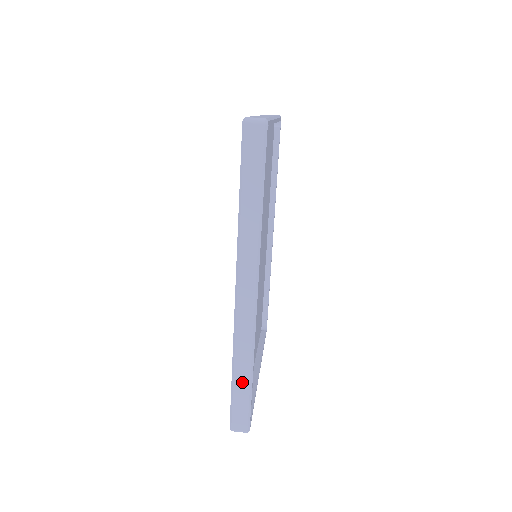
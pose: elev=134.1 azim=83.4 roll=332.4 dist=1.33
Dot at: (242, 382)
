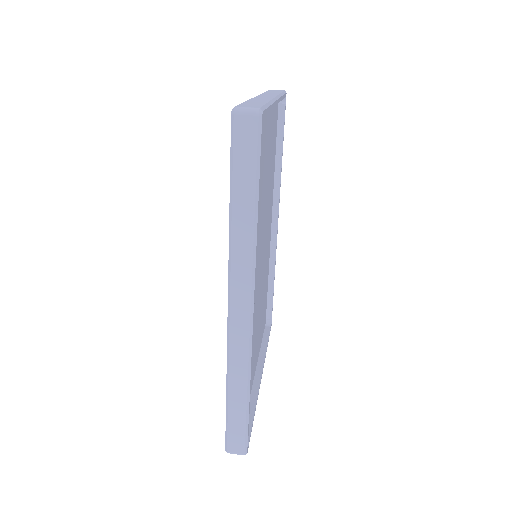
Dot at: (238, 404)
